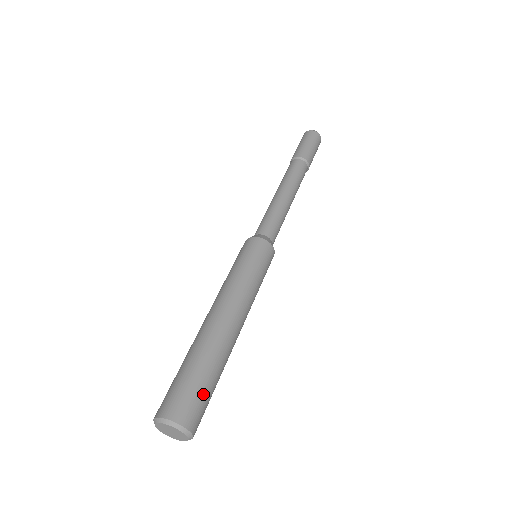
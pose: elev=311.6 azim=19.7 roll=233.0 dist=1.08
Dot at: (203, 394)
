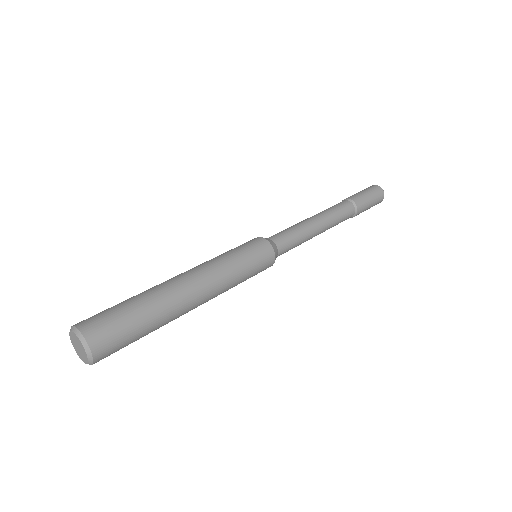
Dot at: (127, 338)
